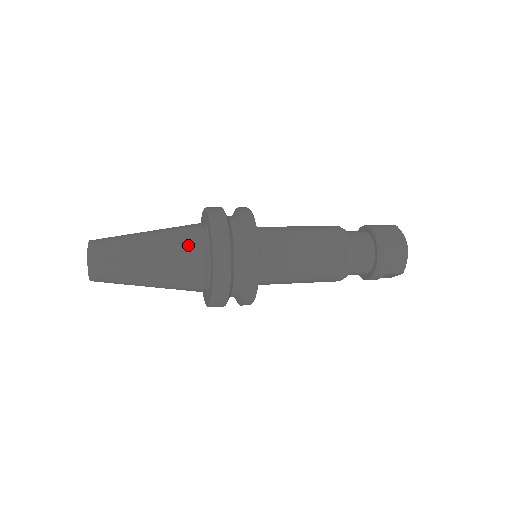
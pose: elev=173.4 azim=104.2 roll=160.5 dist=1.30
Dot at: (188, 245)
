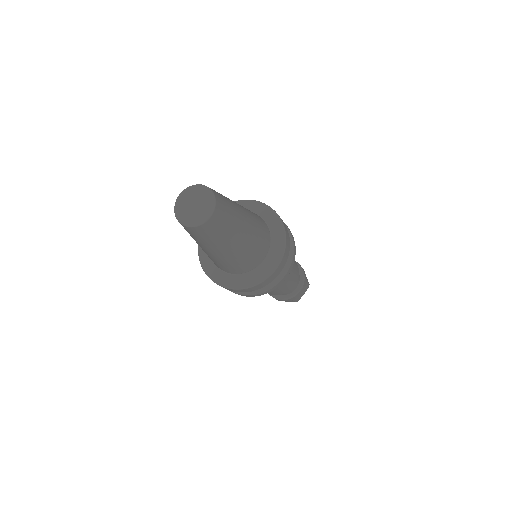
Dot at: (264, 234)
